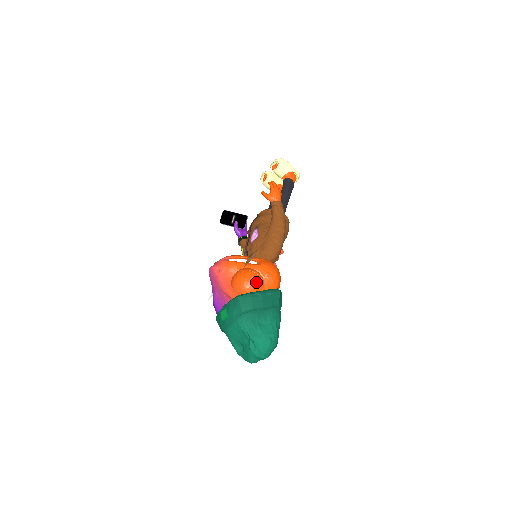
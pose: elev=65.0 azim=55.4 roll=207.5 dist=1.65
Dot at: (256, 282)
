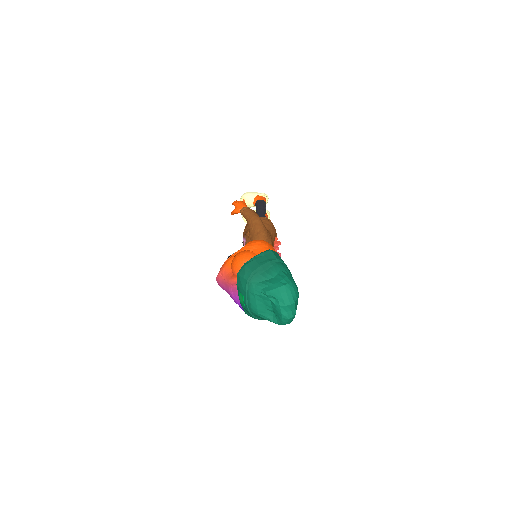
Dot at: (246, 255)
